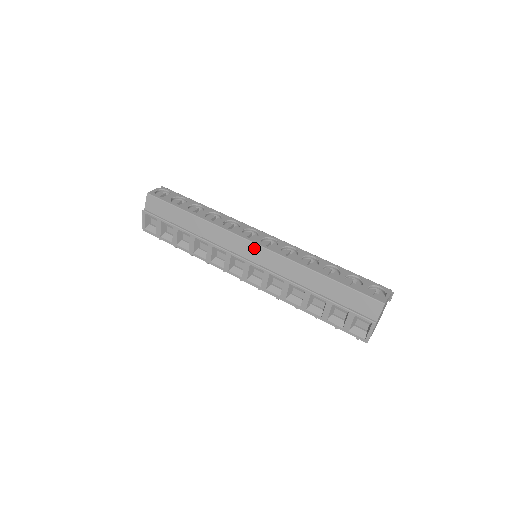
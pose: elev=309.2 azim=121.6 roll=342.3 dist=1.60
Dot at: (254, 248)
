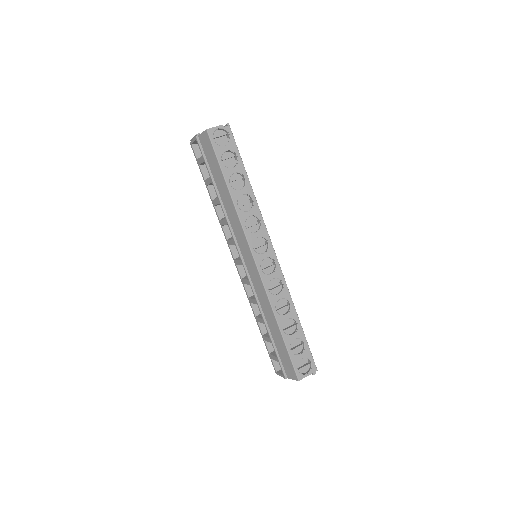
Dot at: (252, 262)
